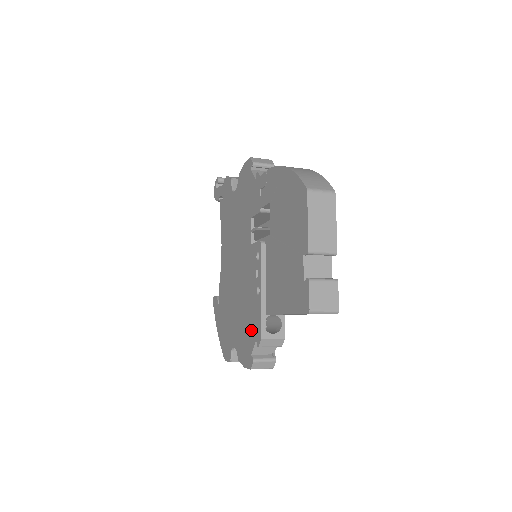
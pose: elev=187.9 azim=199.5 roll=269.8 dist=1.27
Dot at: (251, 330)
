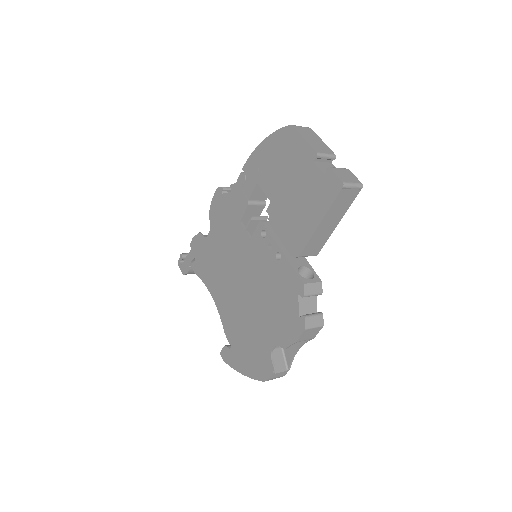
Dot at: (287, 297)
